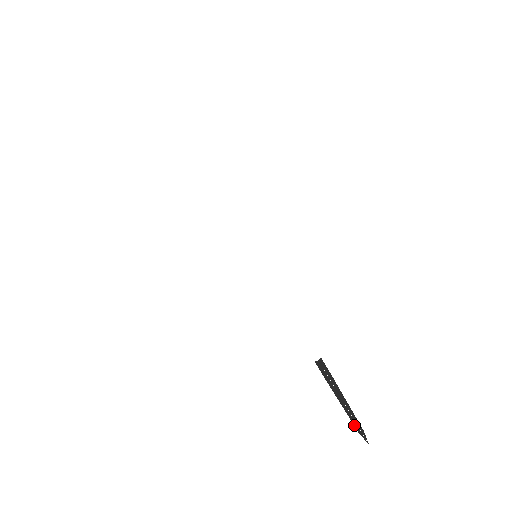
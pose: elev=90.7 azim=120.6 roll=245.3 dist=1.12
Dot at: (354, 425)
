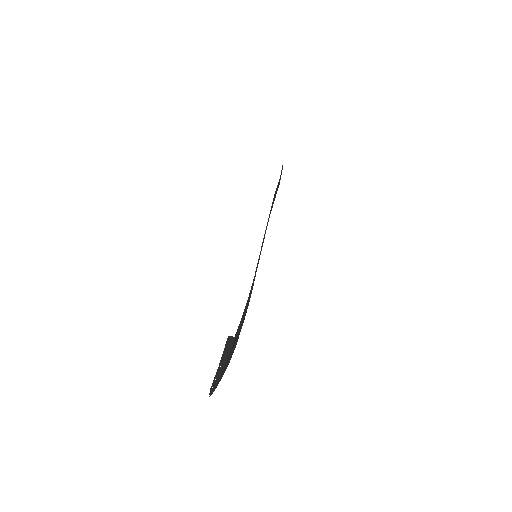
Dot at: (212, 384)
